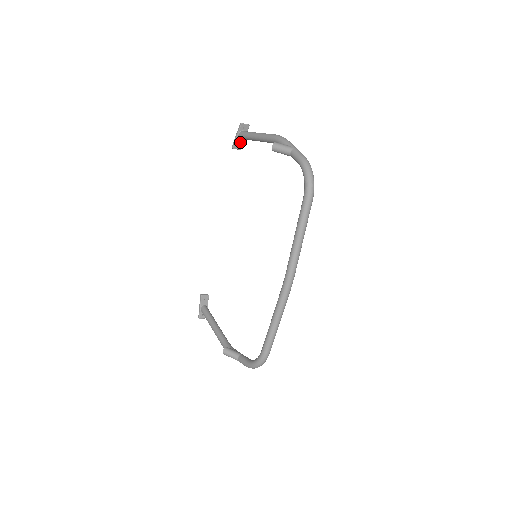
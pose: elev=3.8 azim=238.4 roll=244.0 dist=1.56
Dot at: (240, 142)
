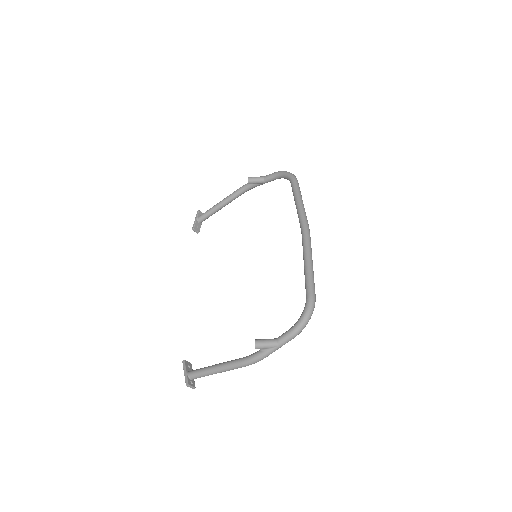
Dot at: (198, 226)
